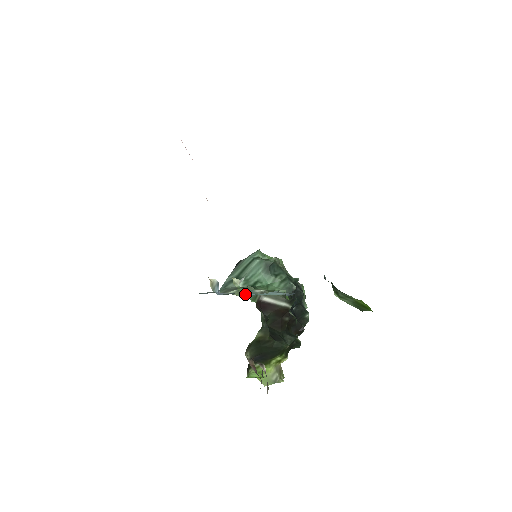
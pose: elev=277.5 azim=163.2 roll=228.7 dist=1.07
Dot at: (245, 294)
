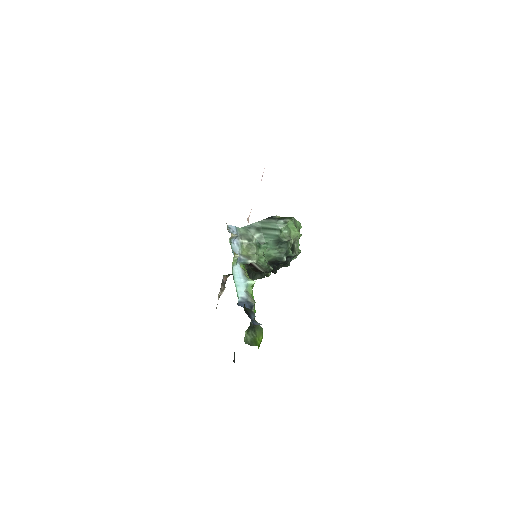
Dot at: (235, 266)
